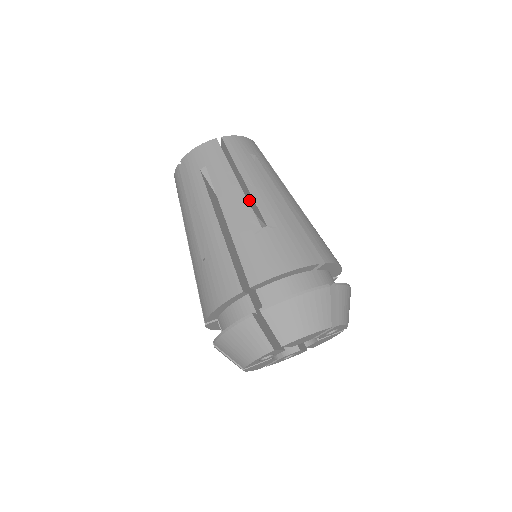
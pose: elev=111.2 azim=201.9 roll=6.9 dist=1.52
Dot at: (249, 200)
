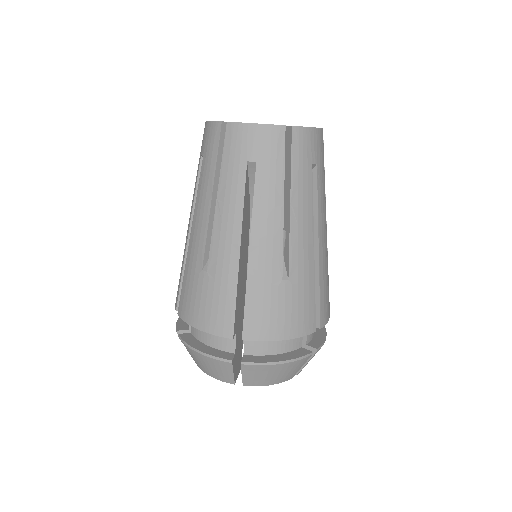
Dot at: occluded
